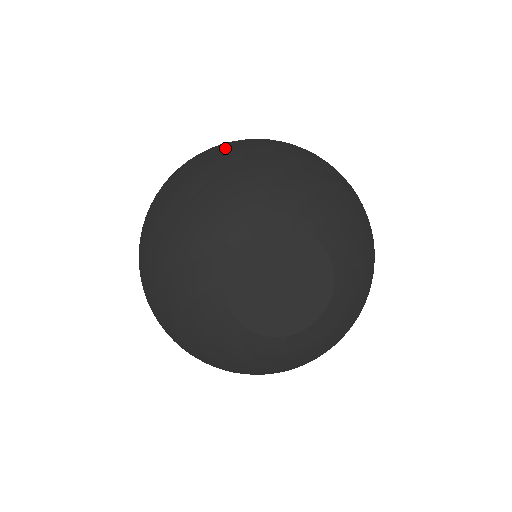
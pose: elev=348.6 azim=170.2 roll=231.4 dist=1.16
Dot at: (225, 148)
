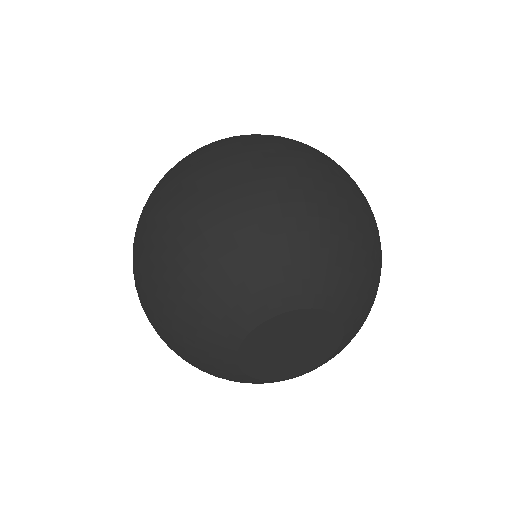
Dot at: (170, 228)
